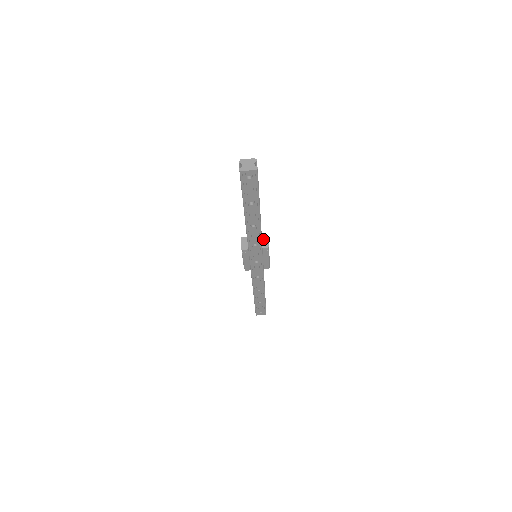
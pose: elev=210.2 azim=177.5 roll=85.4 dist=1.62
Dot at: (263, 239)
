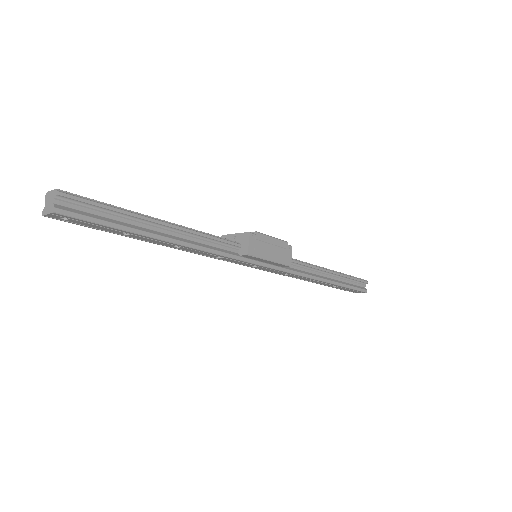
Dot at: (243, 240)
